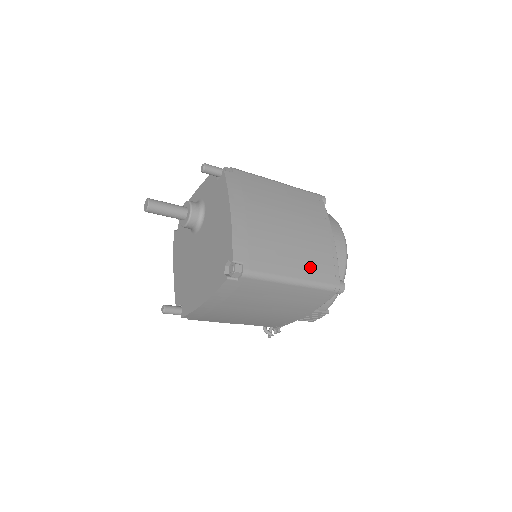
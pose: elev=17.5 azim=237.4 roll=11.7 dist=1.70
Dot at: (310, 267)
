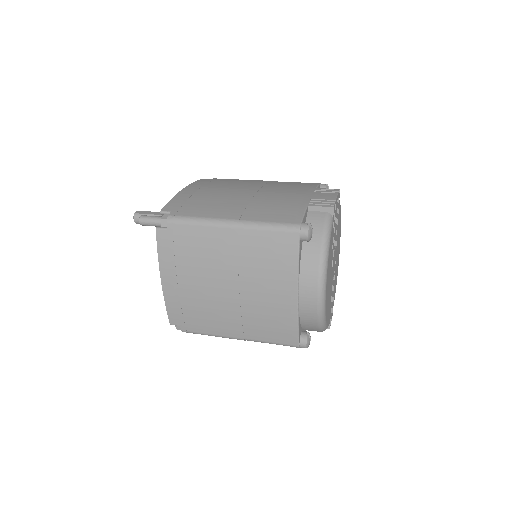
Dot at: (257, 330)
